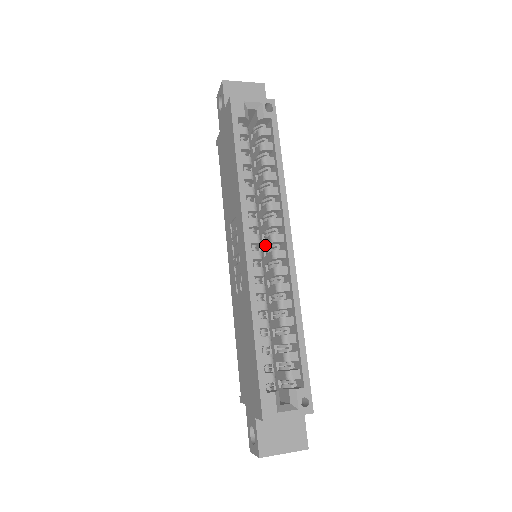
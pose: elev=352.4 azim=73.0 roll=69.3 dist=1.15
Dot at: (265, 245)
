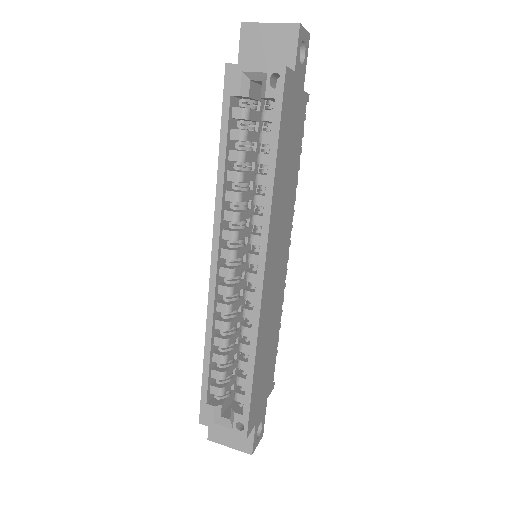
Dot at: occluded
